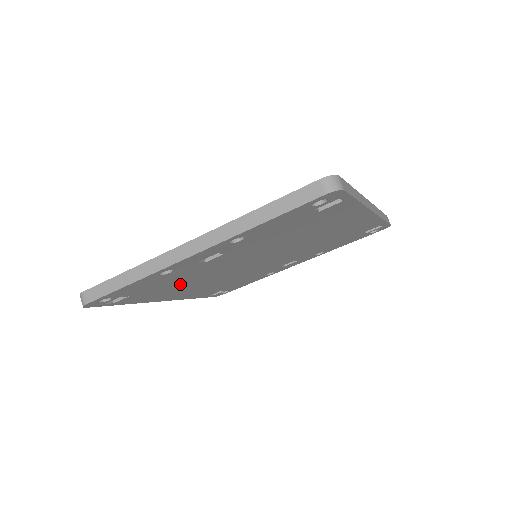
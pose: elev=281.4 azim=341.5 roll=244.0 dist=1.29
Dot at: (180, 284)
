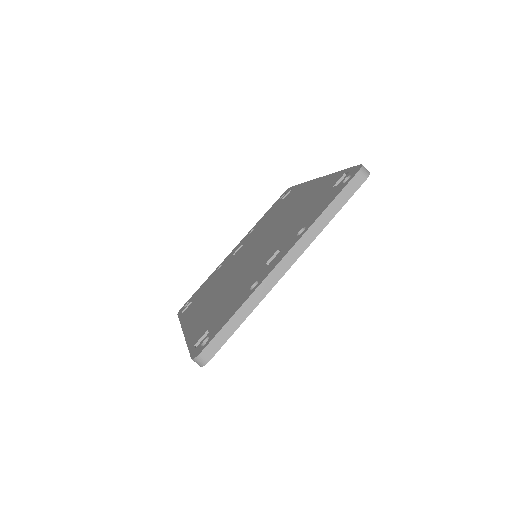
Dot at: occluded
